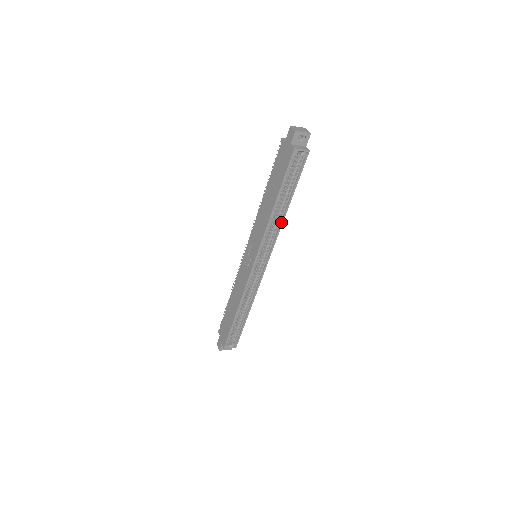
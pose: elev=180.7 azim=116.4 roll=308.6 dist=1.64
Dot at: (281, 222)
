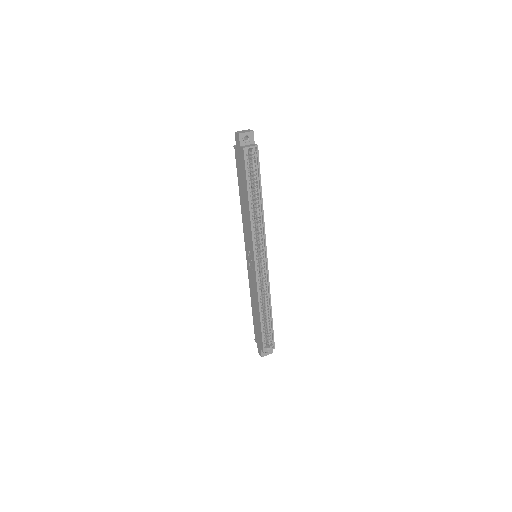
Dot at: (262, 216)
